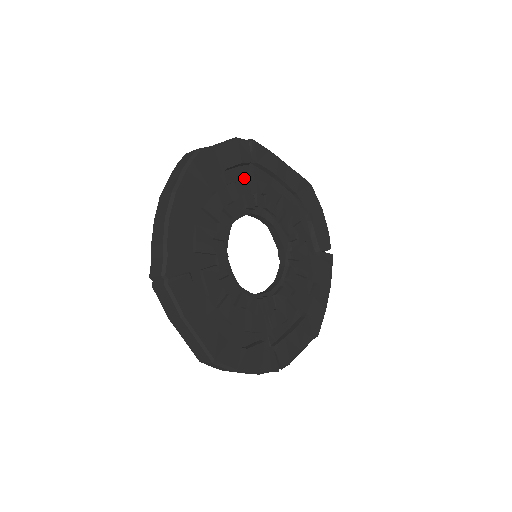
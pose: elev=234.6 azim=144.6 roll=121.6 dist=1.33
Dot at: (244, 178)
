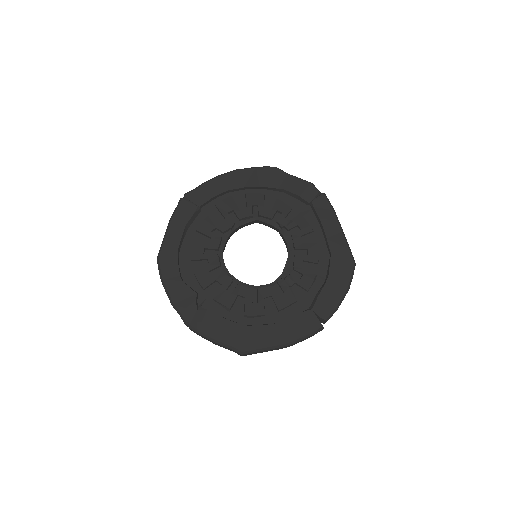
Dot at: (296, 209)
